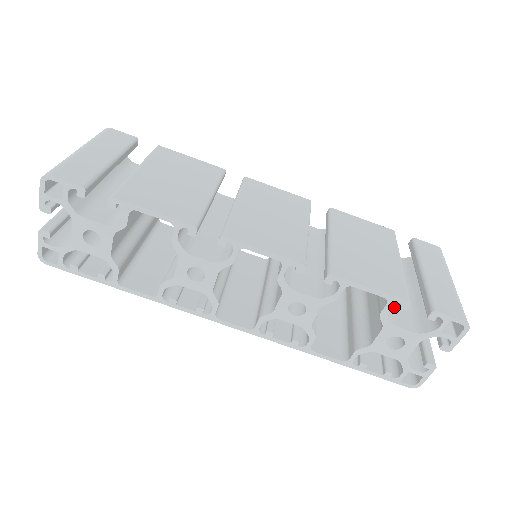
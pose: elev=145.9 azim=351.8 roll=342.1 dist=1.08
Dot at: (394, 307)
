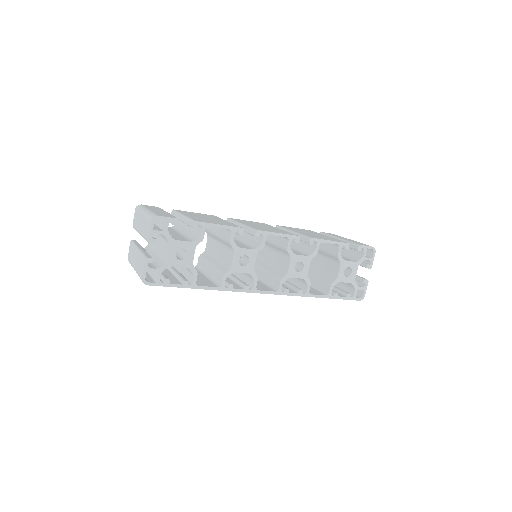
Dot at: occluded
